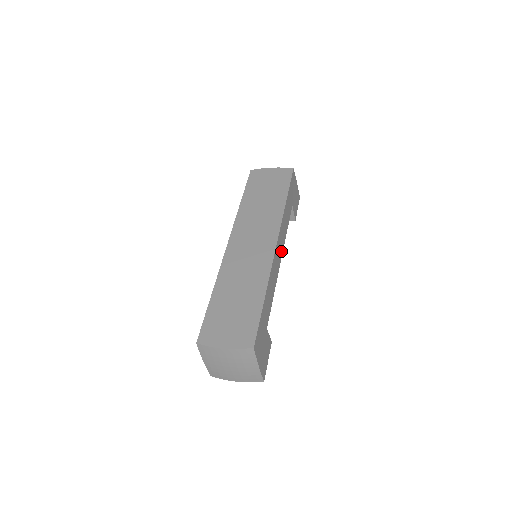
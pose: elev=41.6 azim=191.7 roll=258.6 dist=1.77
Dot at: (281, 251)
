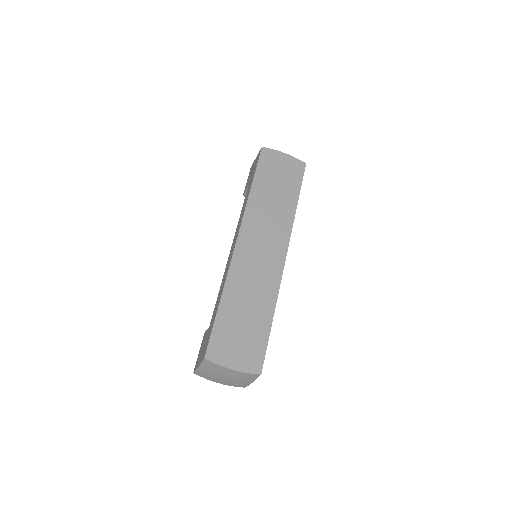
Dot at: occluded
